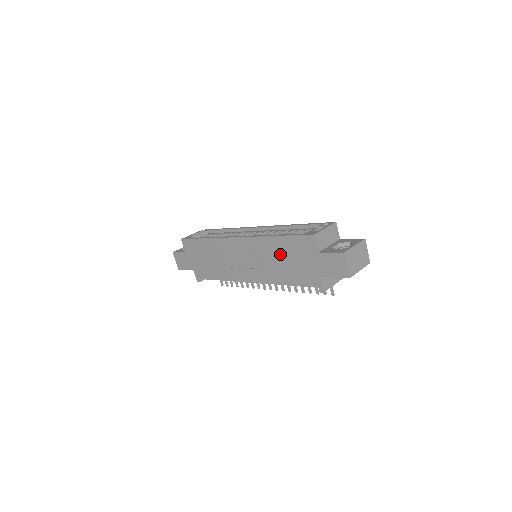
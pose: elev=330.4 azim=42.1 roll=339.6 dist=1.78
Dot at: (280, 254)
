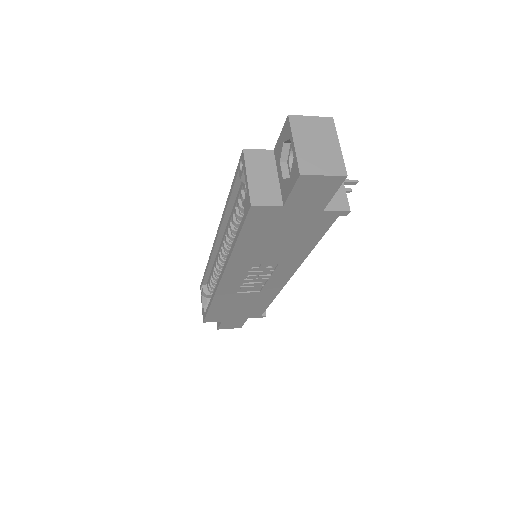
Dot at: (264, 247)
